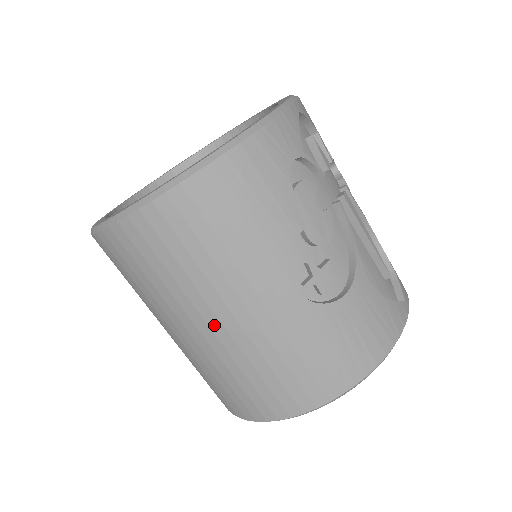
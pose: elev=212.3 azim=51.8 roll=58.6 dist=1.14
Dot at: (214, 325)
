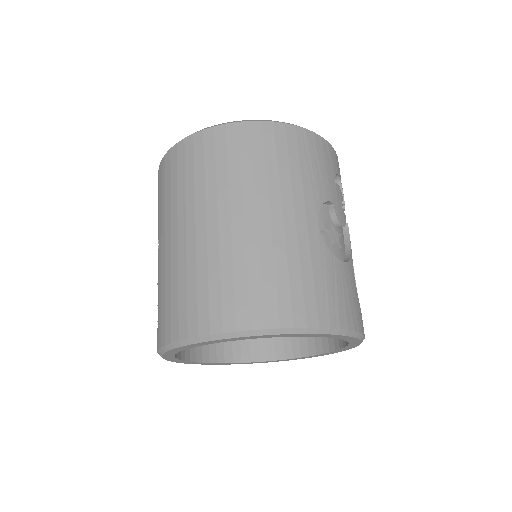
Dot at: (249, 216)
